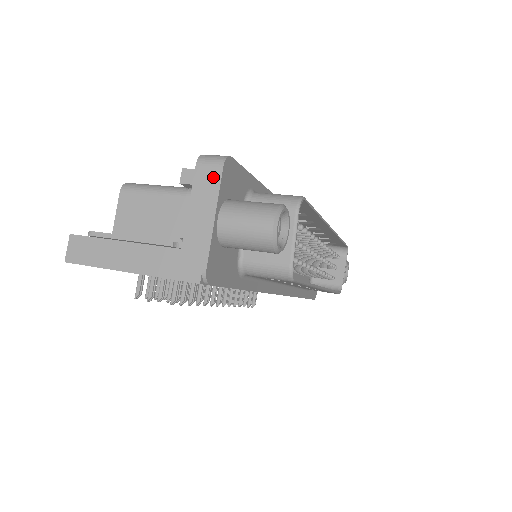
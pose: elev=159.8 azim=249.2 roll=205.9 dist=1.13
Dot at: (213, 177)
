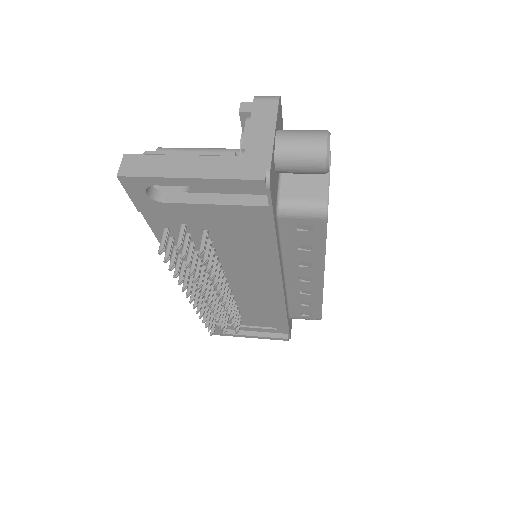
Dot at: (270, 106)
